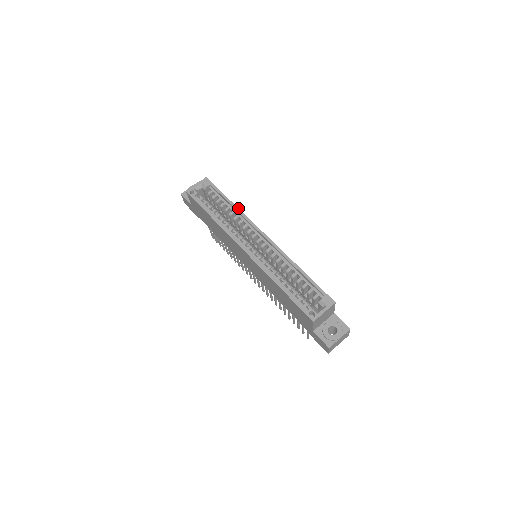
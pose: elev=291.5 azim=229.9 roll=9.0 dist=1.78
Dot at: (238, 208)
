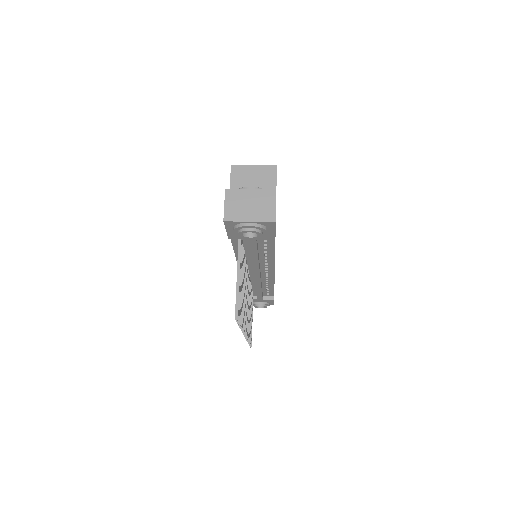
Dot at: occluded
